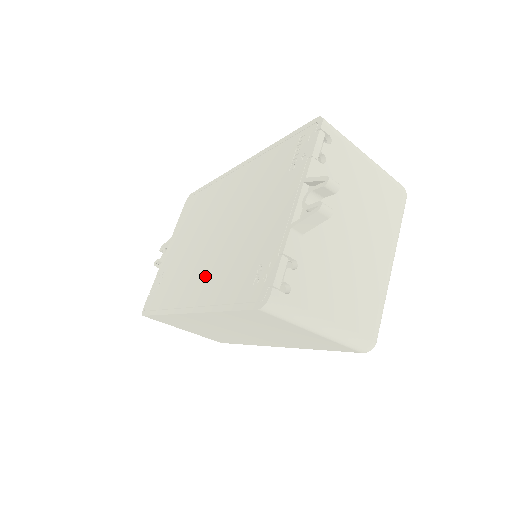
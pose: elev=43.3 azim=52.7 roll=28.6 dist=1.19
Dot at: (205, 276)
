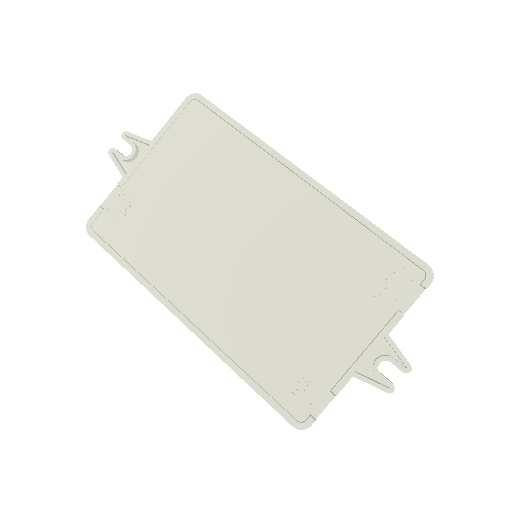
Dot at: (221, 302)
